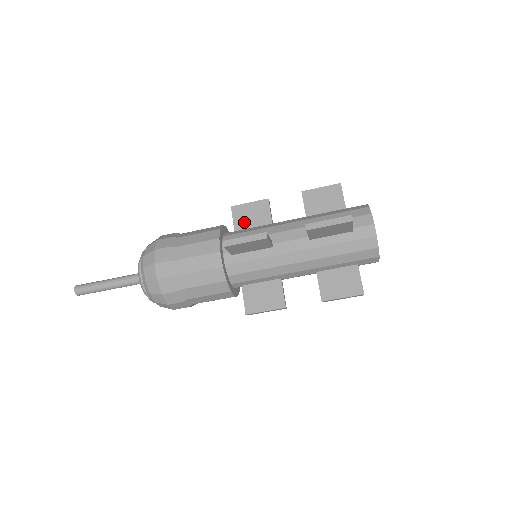
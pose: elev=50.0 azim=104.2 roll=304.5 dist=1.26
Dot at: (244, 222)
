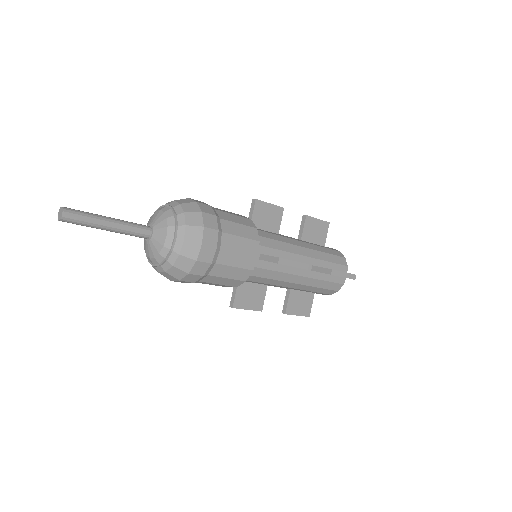
Dot at: (260, 220)
